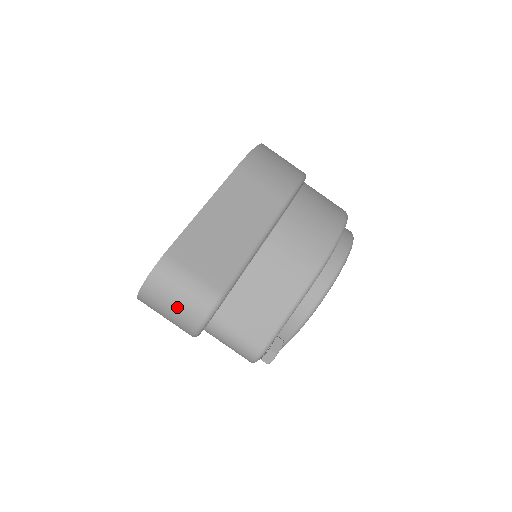
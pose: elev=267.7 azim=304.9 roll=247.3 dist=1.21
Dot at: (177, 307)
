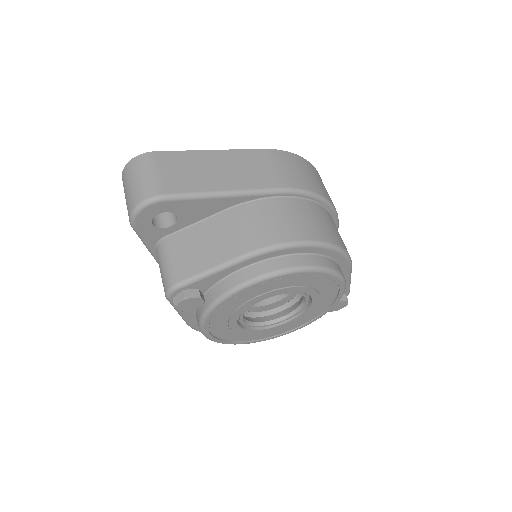
Dot at: (132, 188)
